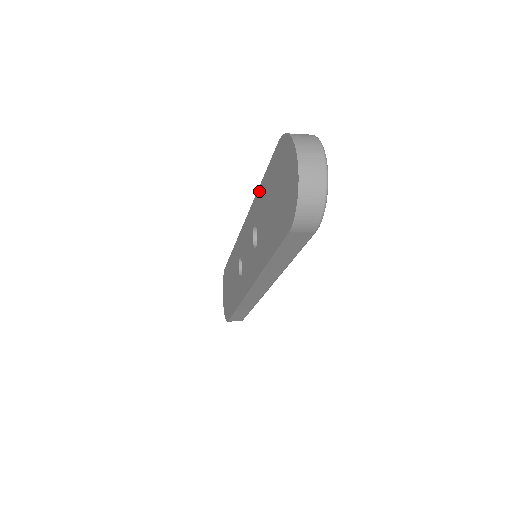
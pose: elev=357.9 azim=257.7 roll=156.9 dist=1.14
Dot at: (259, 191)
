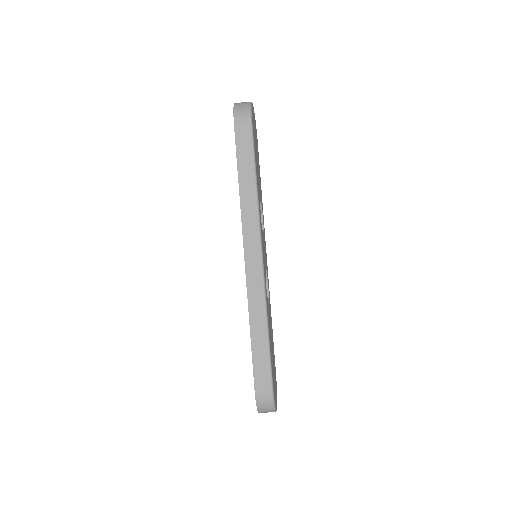
Dot at: occluded
